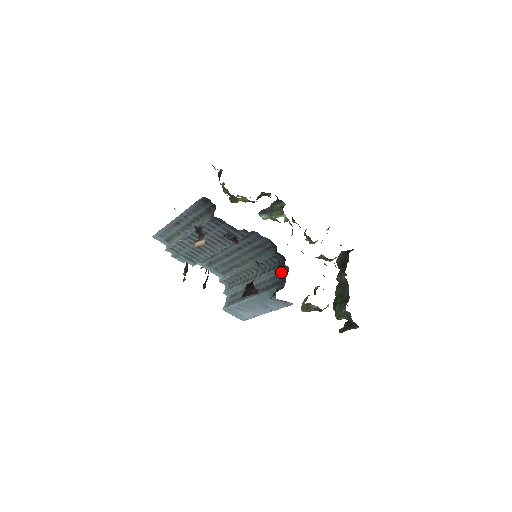
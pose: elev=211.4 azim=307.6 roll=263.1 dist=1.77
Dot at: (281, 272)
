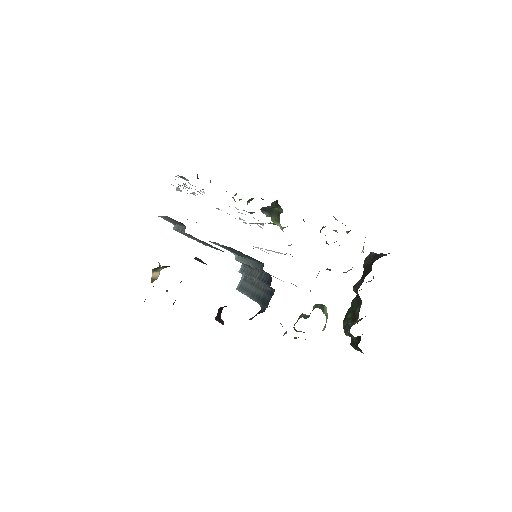
Dot at: (270, 289)
